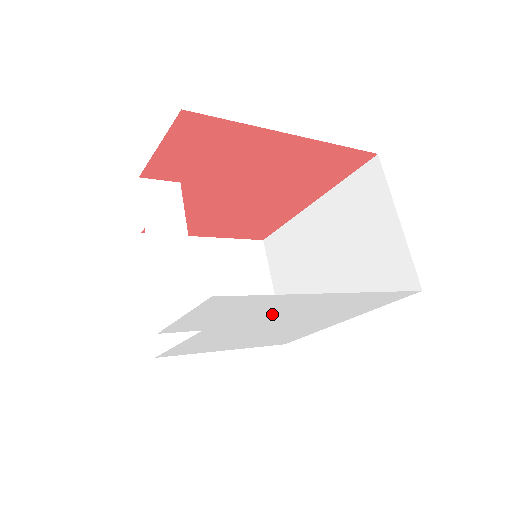
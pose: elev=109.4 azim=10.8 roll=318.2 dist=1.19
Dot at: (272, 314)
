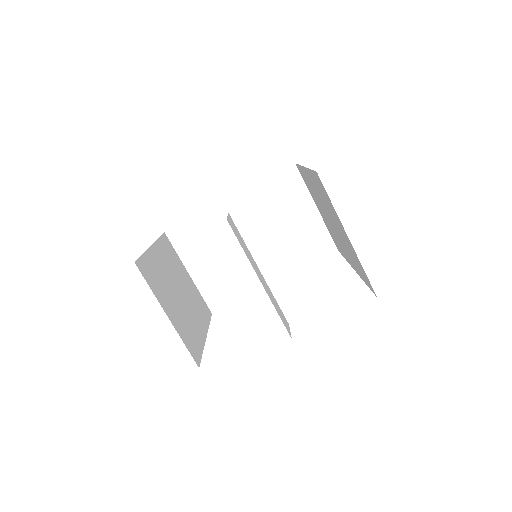
Dot at: occluded
